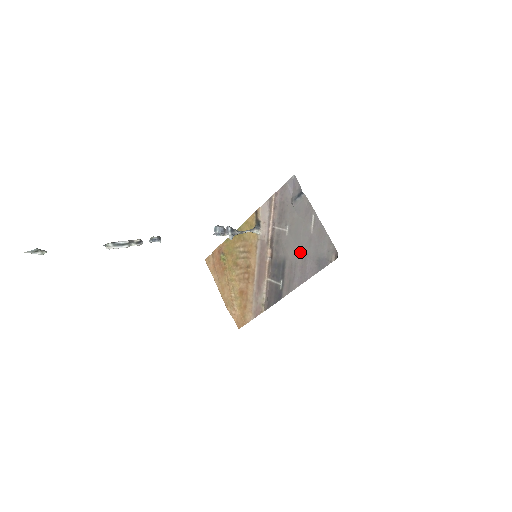
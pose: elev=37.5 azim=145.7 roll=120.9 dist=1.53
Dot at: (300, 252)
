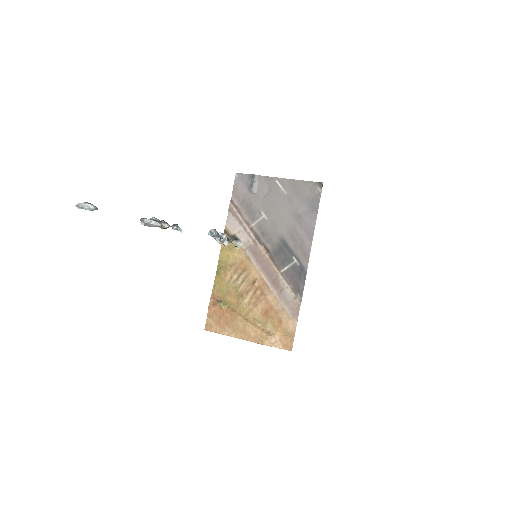
Dot at: (289, 217)
